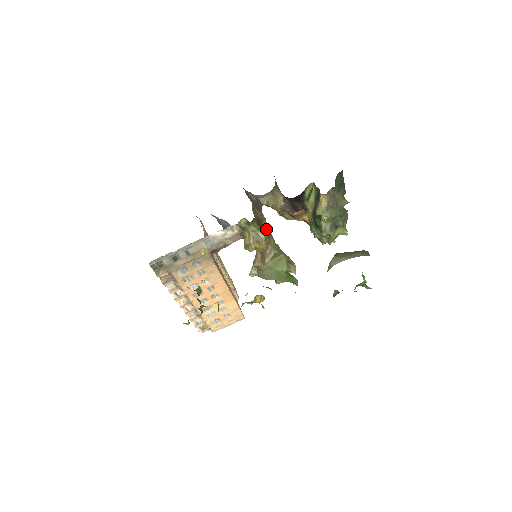
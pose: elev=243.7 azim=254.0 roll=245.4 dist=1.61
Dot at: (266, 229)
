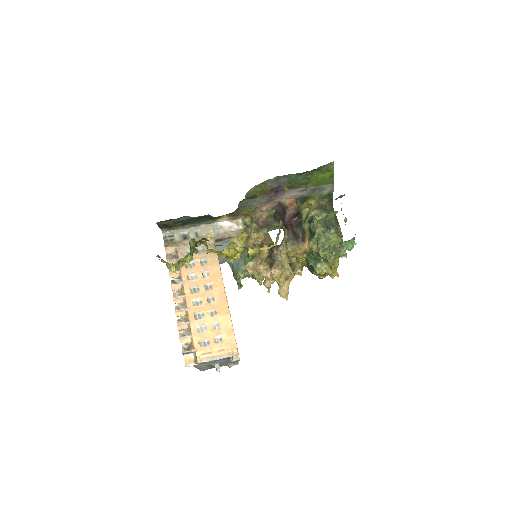
Dot at: occluded
